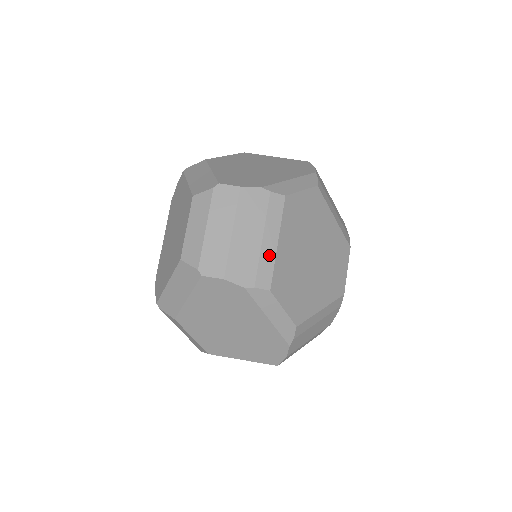
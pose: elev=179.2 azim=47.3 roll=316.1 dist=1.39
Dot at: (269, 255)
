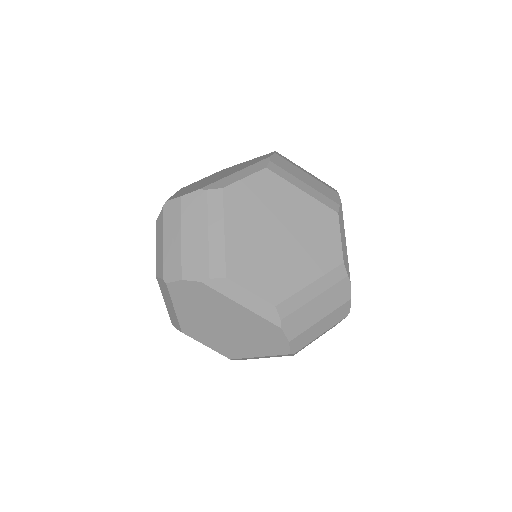
Dot at: (218, 245)
